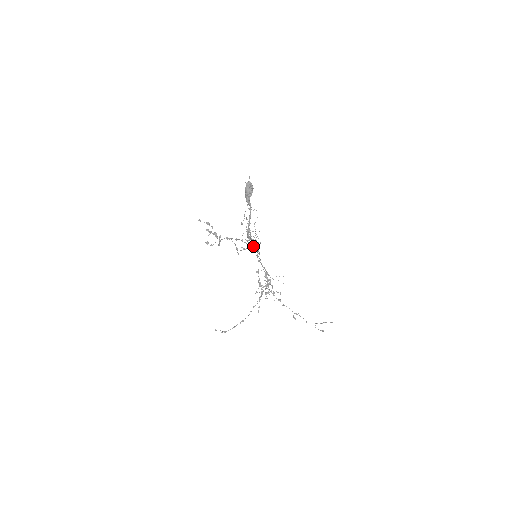
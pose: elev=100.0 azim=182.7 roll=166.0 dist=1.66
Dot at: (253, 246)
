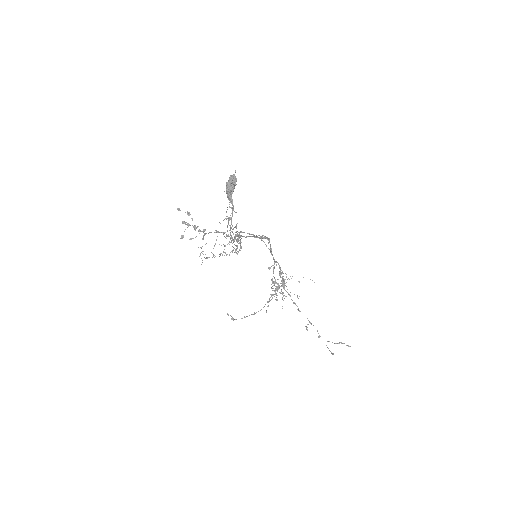
Dot at: (227, 254)
